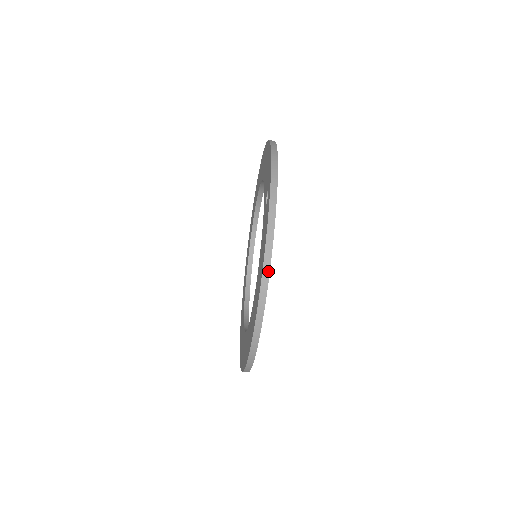
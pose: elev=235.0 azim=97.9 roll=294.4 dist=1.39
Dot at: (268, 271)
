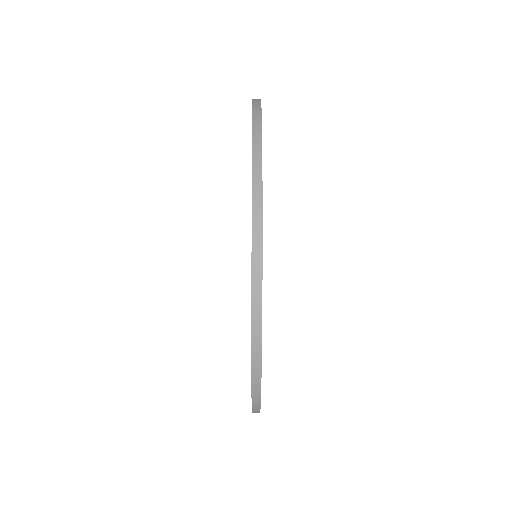
Dot at: (260, 211)
